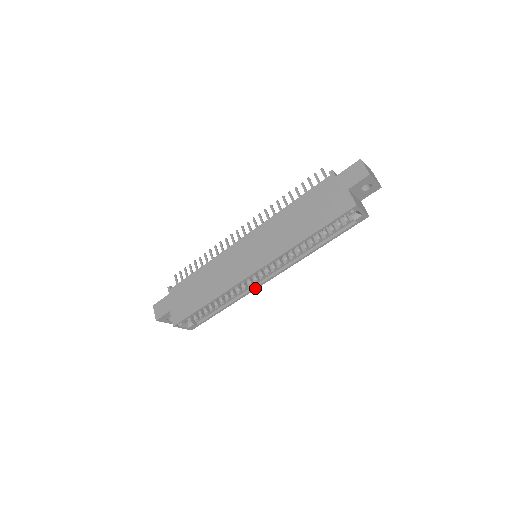
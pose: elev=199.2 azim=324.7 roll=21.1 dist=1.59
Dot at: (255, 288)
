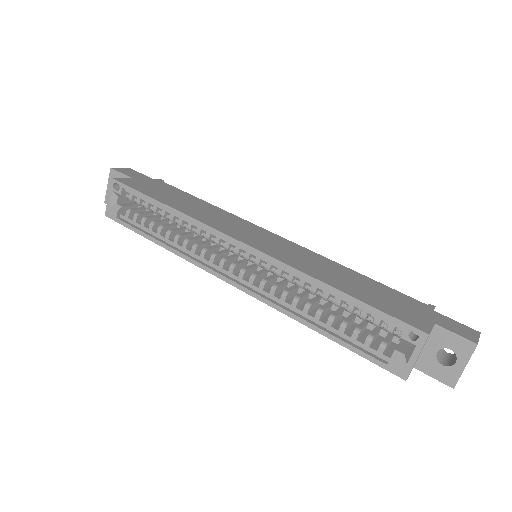
Dot at: (206, 267)
